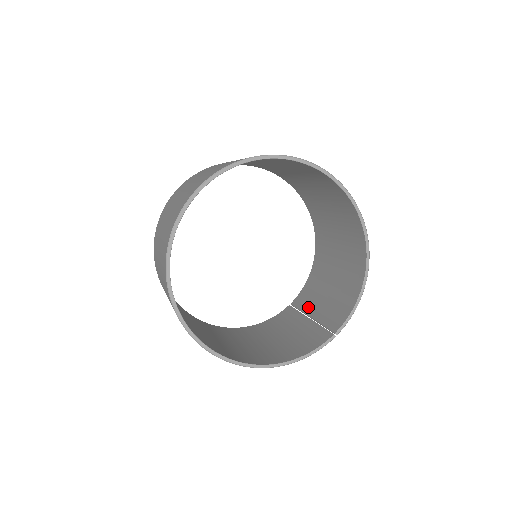
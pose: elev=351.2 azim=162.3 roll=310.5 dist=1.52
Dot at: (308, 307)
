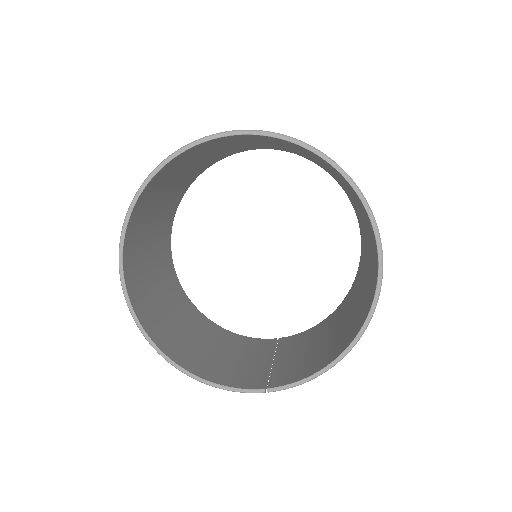
Dot at: (284, 350)
